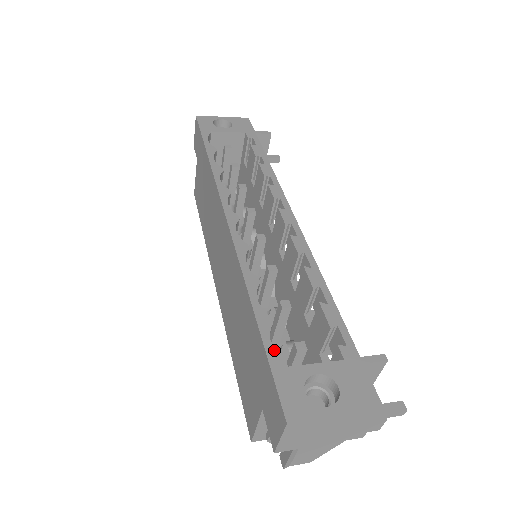
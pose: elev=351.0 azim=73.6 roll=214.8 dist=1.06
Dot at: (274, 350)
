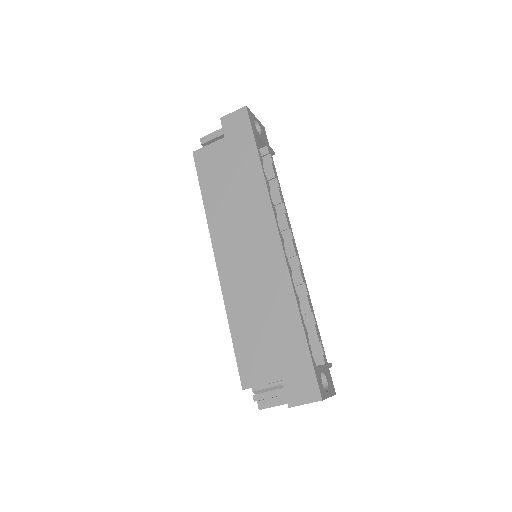
Dot at: occluded
